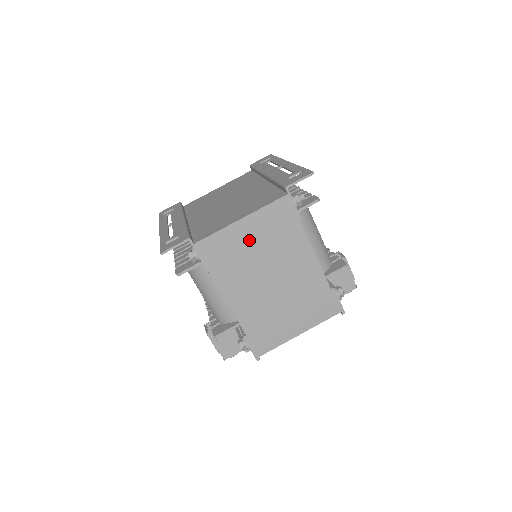
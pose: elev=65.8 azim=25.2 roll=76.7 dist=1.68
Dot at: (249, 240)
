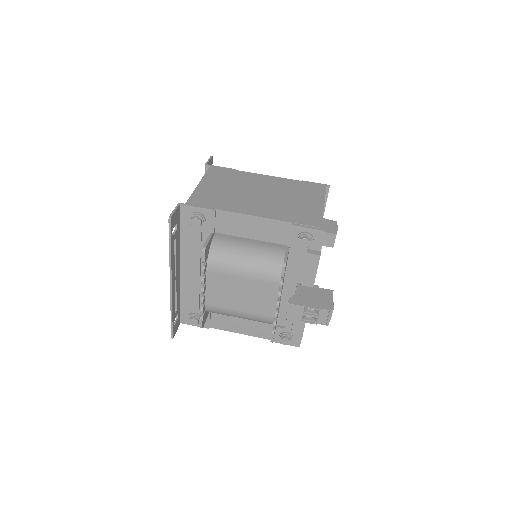
Dot at: (217, 188)
